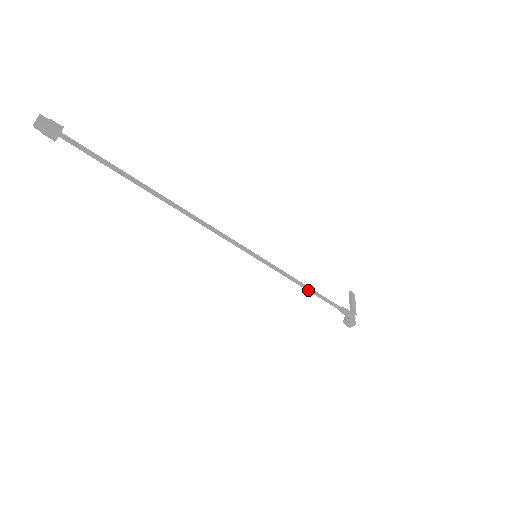
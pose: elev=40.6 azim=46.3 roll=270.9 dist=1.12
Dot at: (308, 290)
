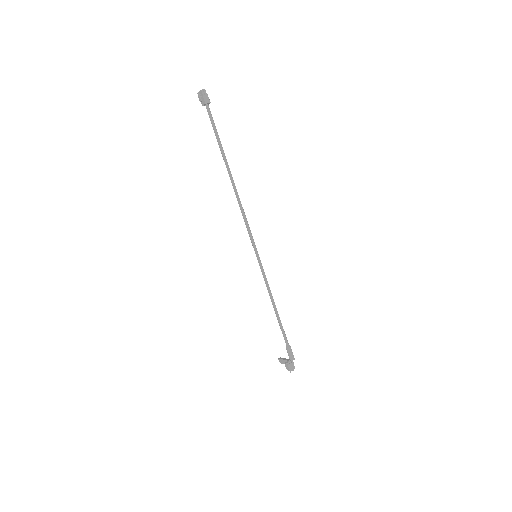
Dot at: (276, 308)
